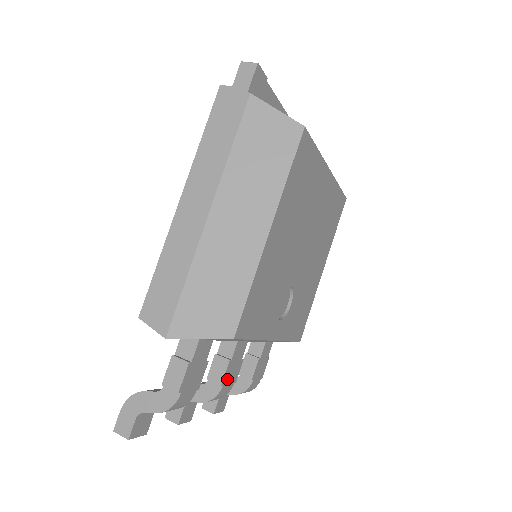
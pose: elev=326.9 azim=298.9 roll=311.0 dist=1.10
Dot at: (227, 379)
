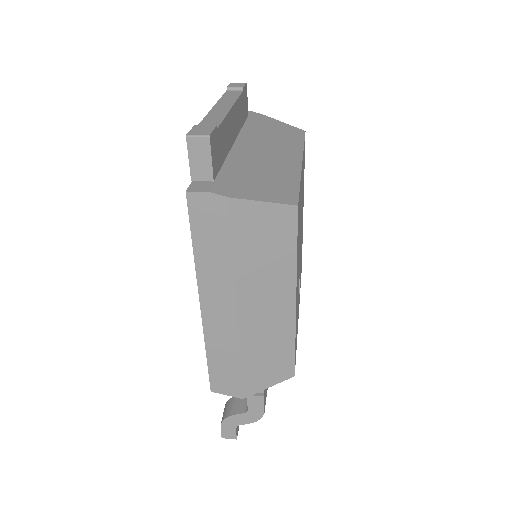
Dot at: occluded
